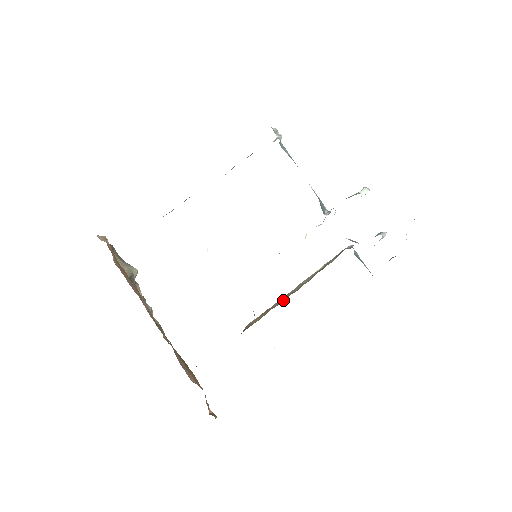
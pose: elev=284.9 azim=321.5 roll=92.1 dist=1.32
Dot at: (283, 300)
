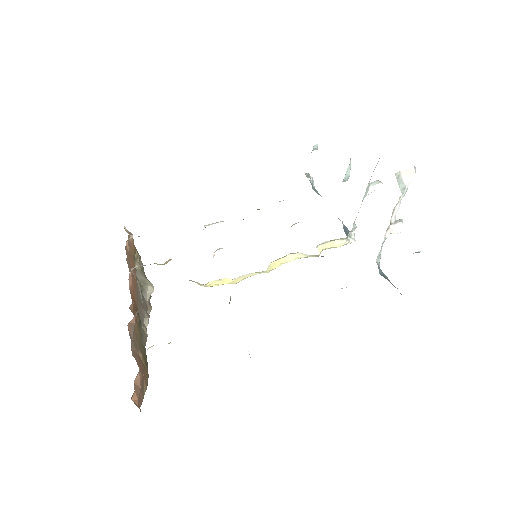
Dot at: occluded
